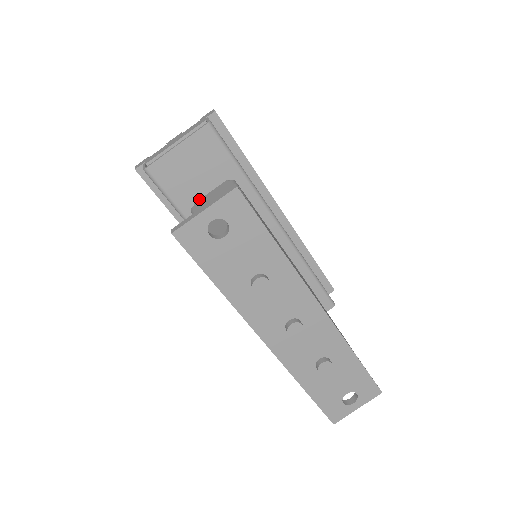
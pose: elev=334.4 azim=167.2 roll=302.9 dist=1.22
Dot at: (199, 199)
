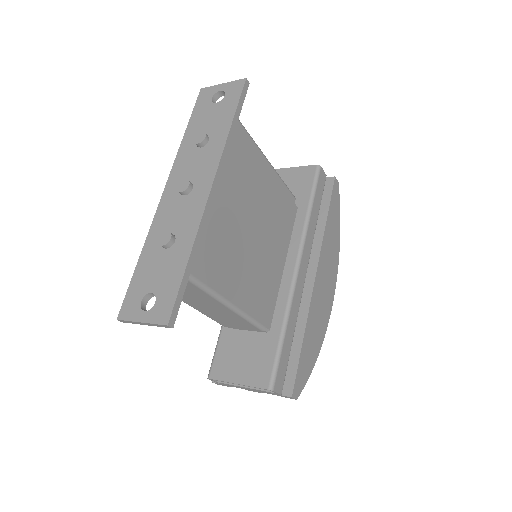
Dot at: occluded
